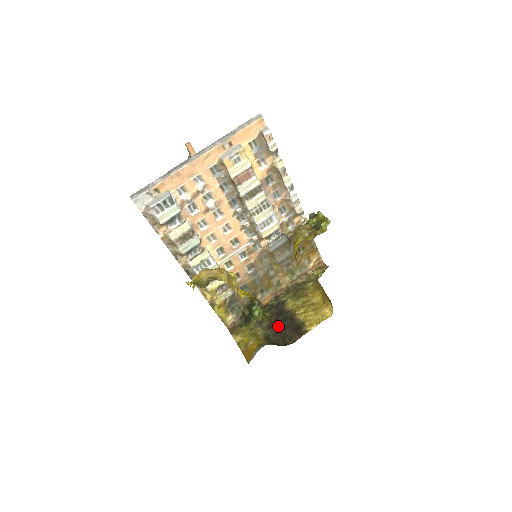
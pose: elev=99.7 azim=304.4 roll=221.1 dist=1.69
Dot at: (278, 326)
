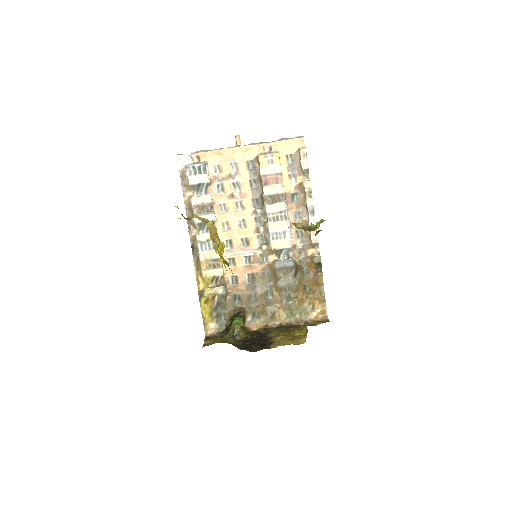
Dot at: (249, 342)
